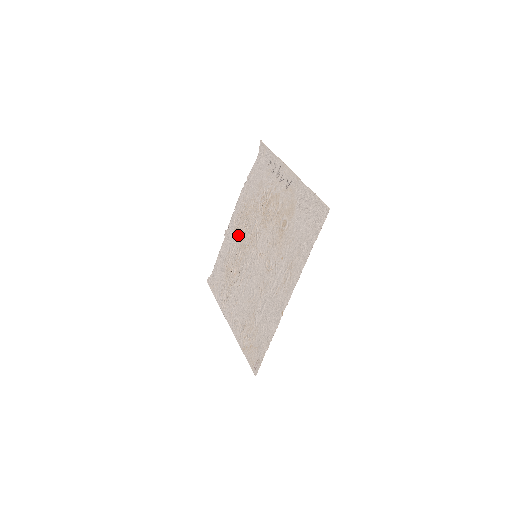
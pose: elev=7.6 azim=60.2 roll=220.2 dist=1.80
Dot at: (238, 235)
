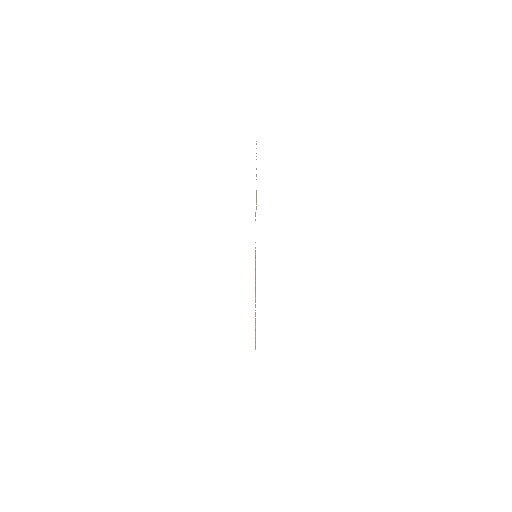
Dot at: occluded
